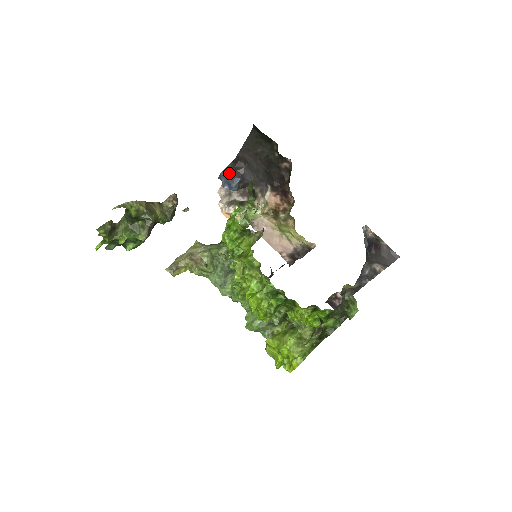
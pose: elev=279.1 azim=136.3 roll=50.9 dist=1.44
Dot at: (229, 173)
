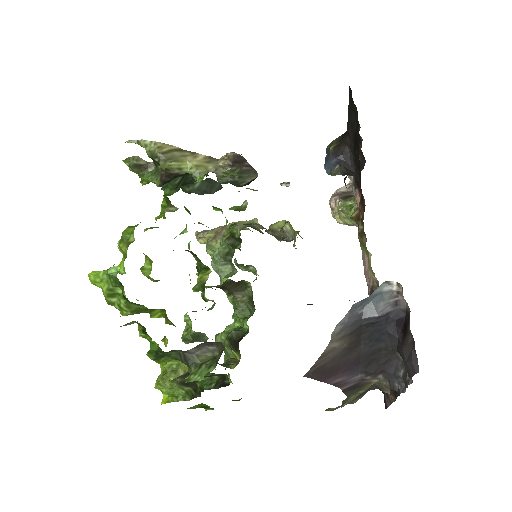
Dot at: (329, 148)
